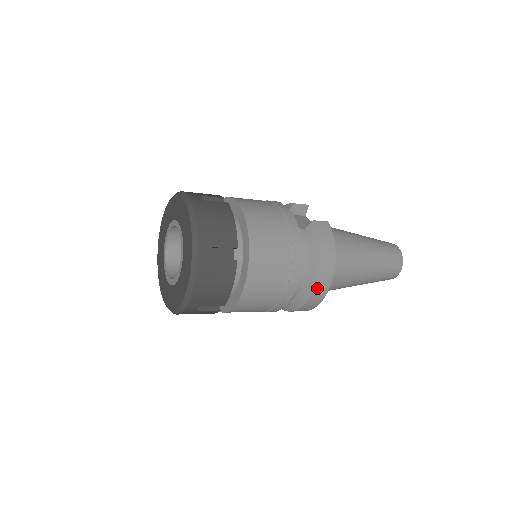
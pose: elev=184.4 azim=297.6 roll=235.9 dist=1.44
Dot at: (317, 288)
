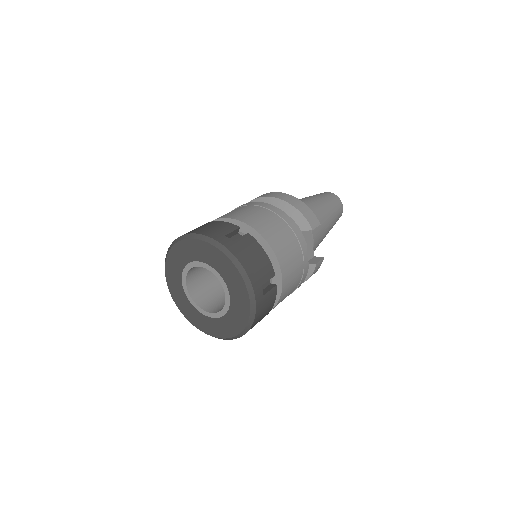
Dot at: occluded
